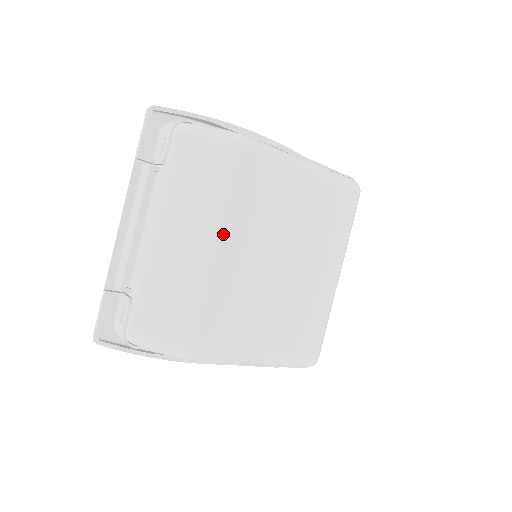
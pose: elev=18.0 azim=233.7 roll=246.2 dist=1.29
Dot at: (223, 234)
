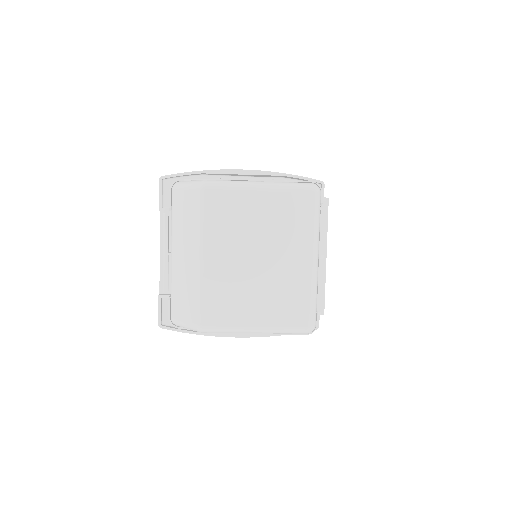
Dot at: (203, 248)
